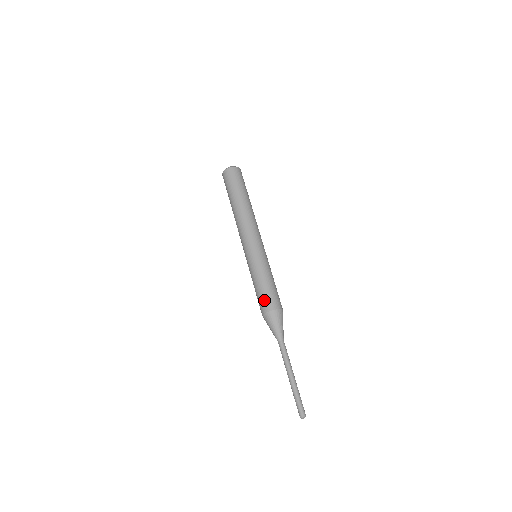
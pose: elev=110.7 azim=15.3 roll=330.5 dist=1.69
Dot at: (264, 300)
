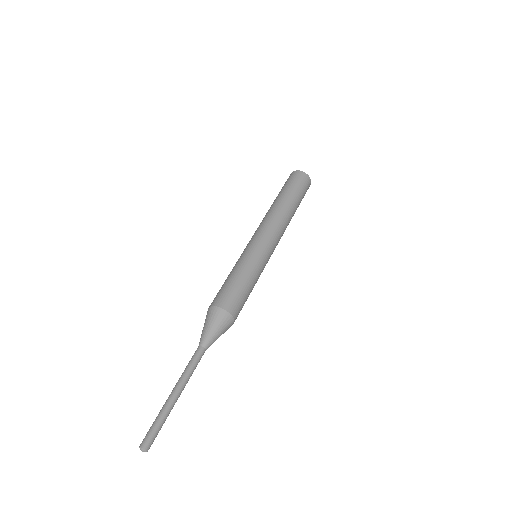
Dot at: (219, 293)
